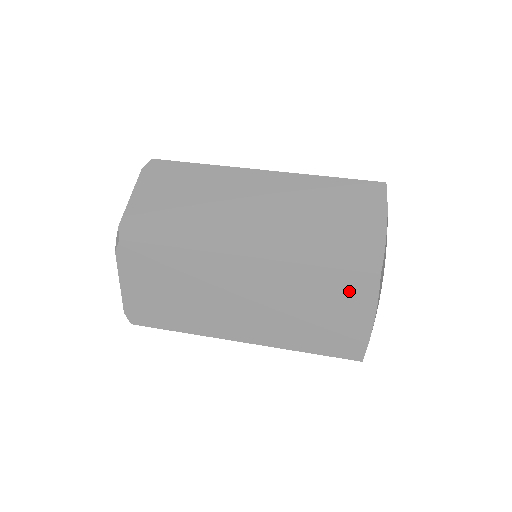
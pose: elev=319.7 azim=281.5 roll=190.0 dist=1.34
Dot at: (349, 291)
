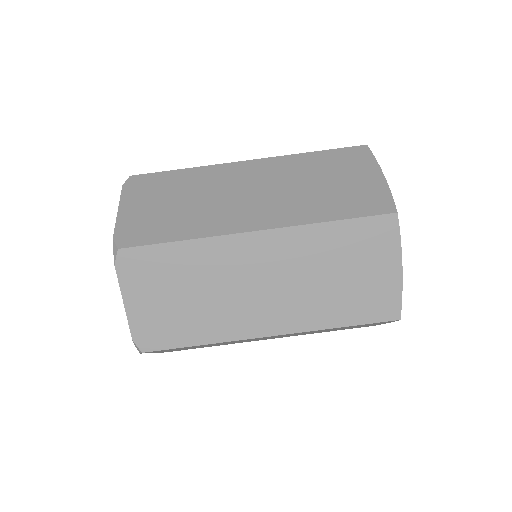
Dot at: (370, 324)
